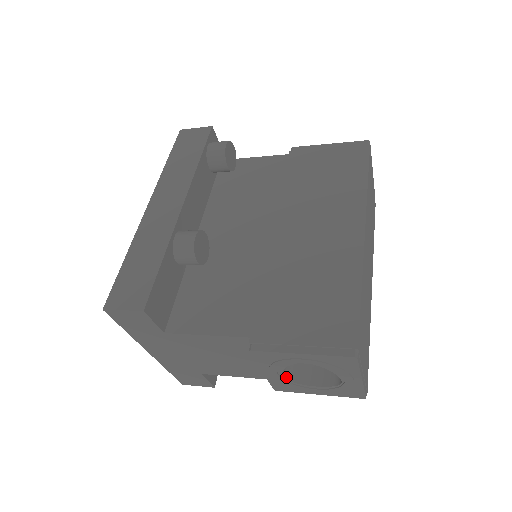
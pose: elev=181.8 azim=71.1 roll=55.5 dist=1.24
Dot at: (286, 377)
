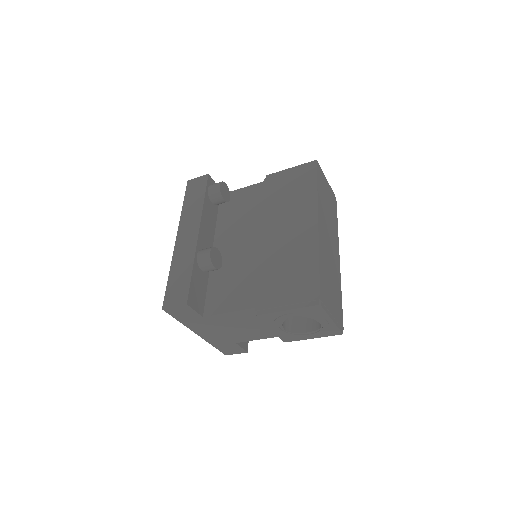
Dot at: (287, 330)
